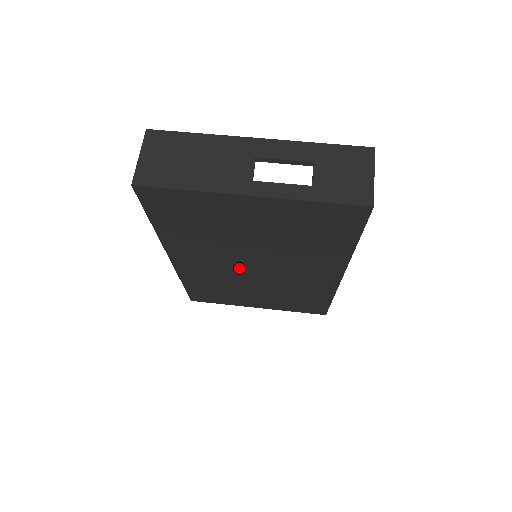
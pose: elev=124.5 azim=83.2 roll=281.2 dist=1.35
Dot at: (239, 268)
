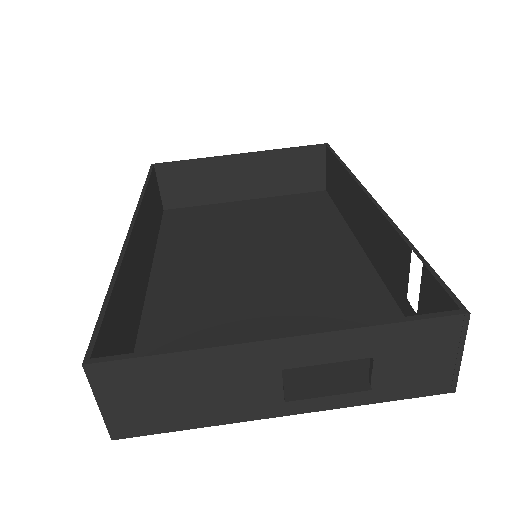
Dot at: (237, 269)
